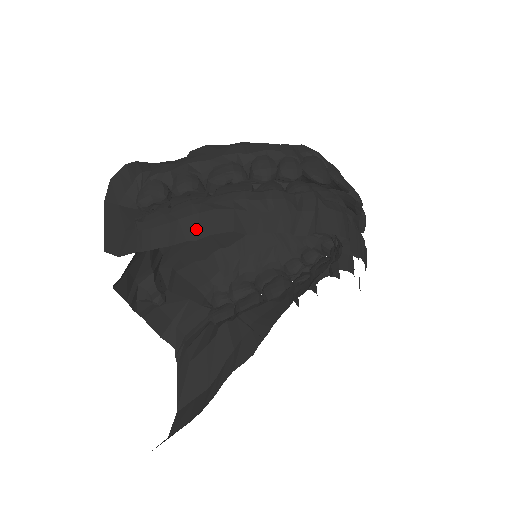
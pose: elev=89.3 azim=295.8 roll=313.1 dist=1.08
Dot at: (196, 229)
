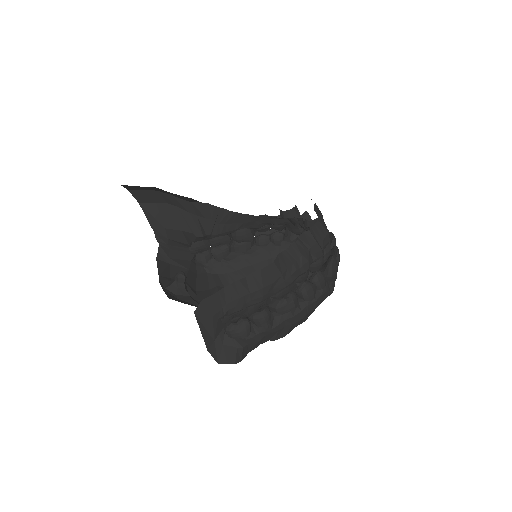
Dot at: occluded
